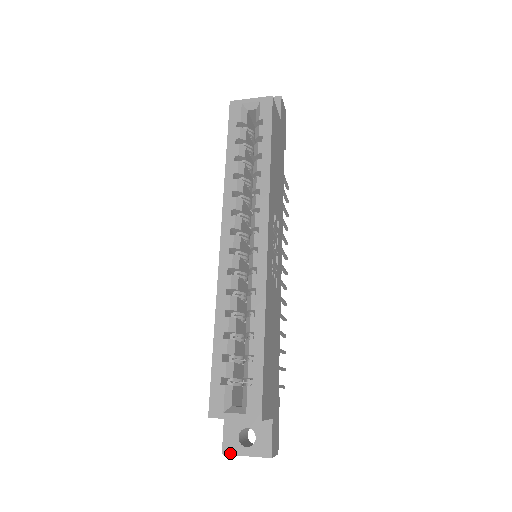
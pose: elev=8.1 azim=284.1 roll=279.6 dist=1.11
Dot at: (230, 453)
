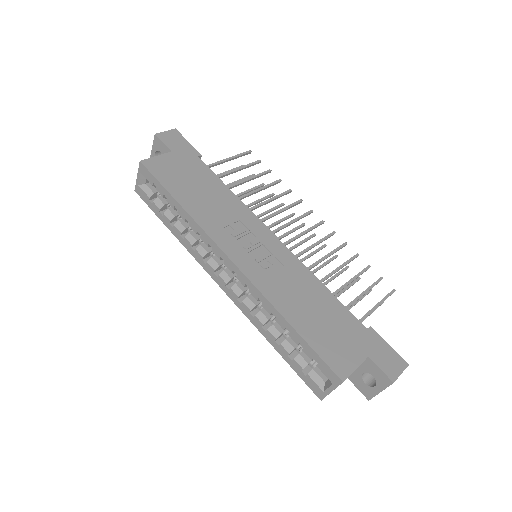
Dot at: (371, 397)
